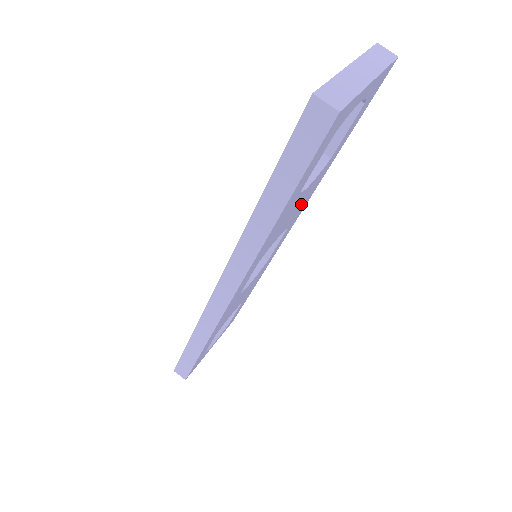
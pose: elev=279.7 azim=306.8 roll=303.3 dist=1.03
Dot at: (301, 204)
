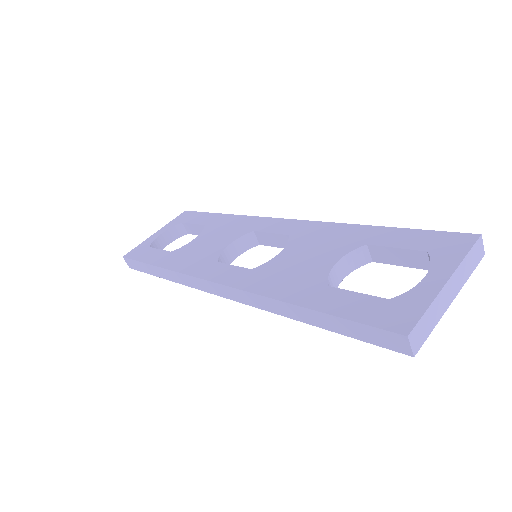
Dot at: occluded
